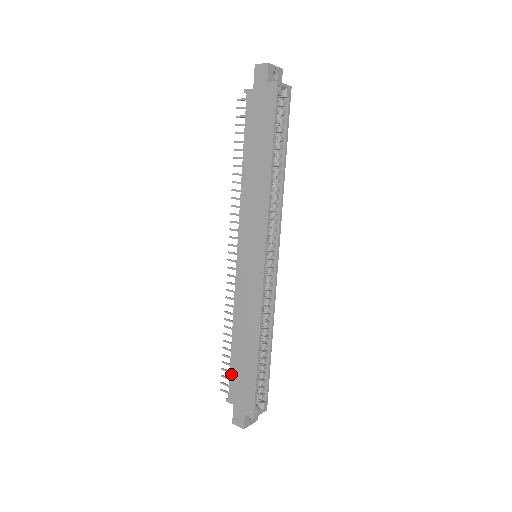
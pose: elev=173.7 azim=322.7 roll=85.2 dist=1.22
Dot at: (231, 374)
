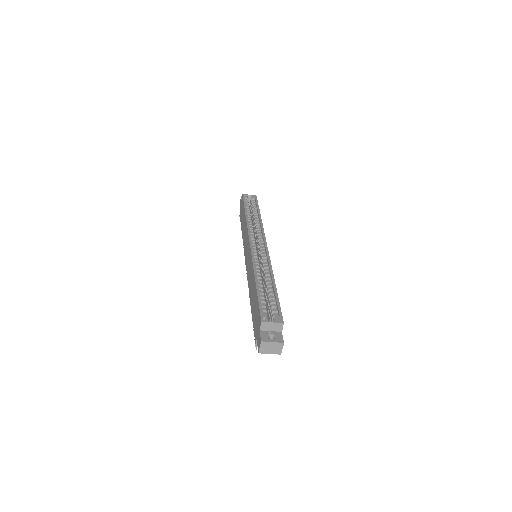
Dot at: (253, 323)
